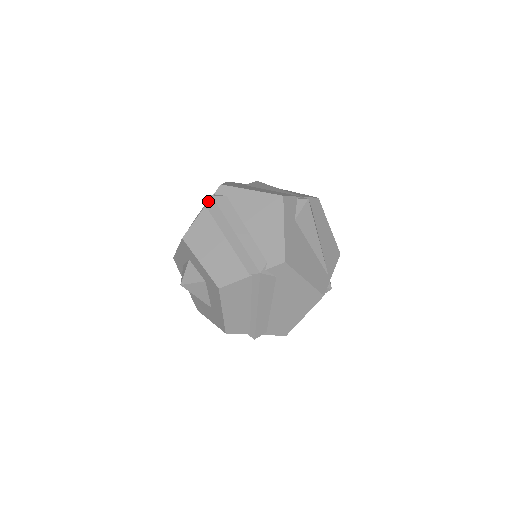
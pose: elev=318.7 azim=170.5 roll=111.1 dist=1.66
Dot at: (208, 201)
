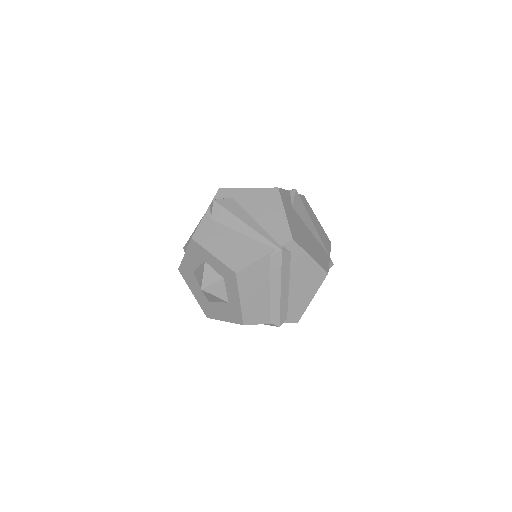
Dot at: (275, 250)
